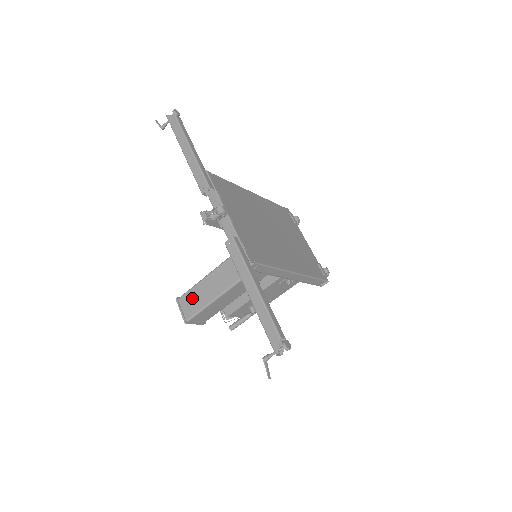
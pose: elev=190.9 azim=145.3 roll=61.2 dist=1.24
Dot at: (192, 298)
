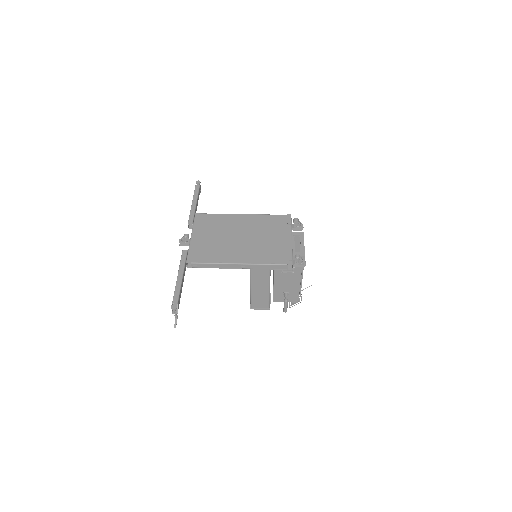
Dot at: occluded
